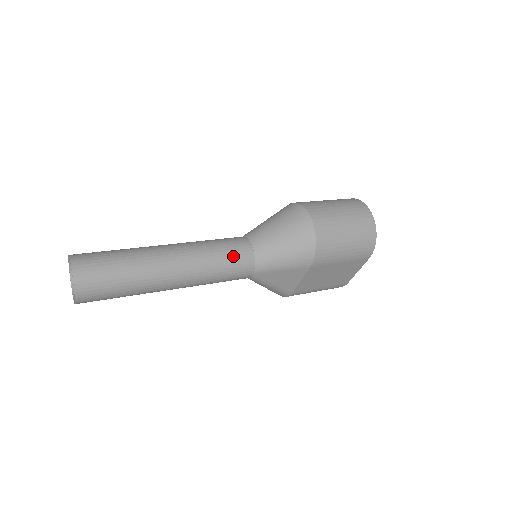
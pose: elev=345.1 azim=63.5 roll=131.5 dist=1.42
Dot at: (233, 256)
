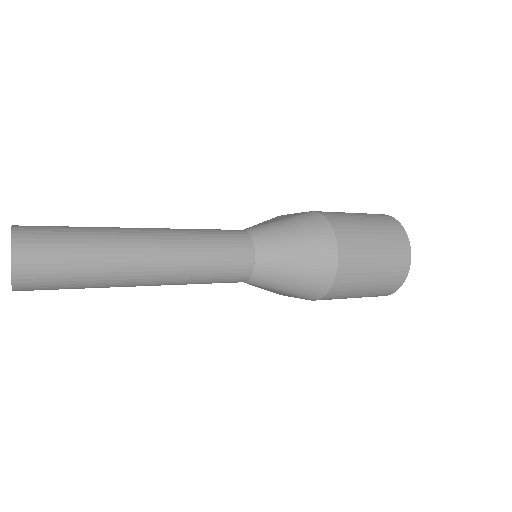
Dot at: (227, 268)
